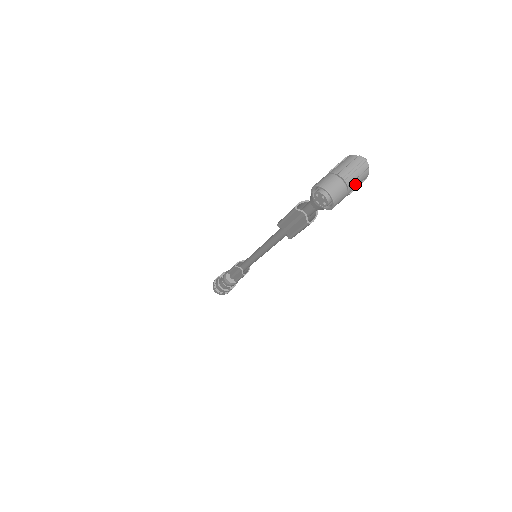
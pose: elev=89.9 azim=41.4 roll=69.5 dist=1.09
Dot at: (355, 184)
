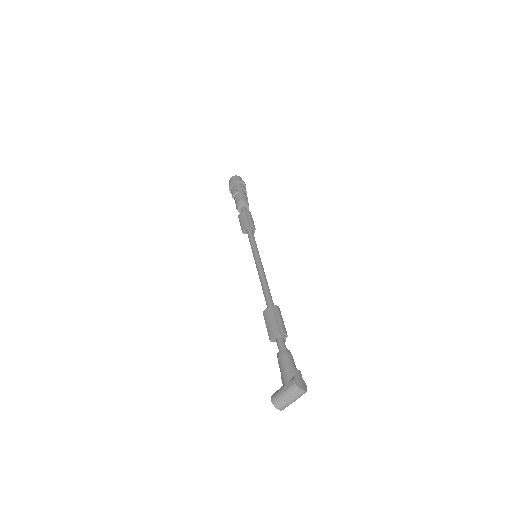
Dot at: (297, 398)
